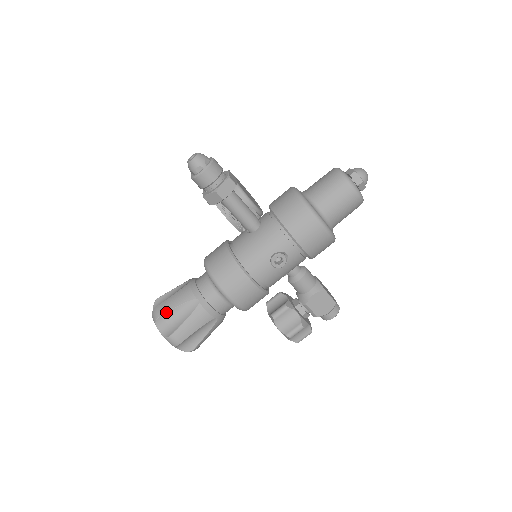
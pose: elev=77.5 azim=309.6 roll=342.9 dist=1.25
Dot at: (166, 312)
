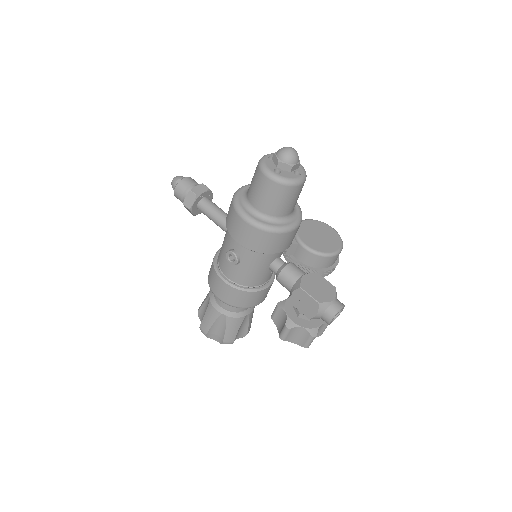
Dot at: (200, 308)
